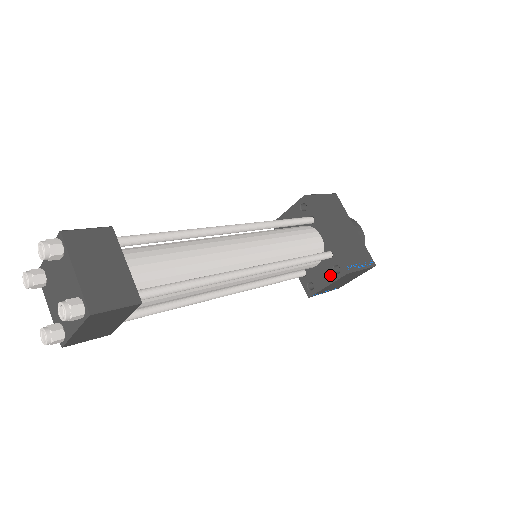
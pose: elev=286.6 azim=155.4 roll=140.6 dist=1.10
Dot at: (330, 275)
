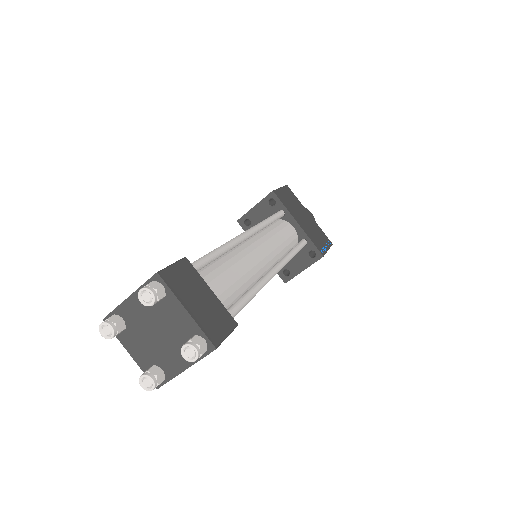
Dot at: (306, 260)
